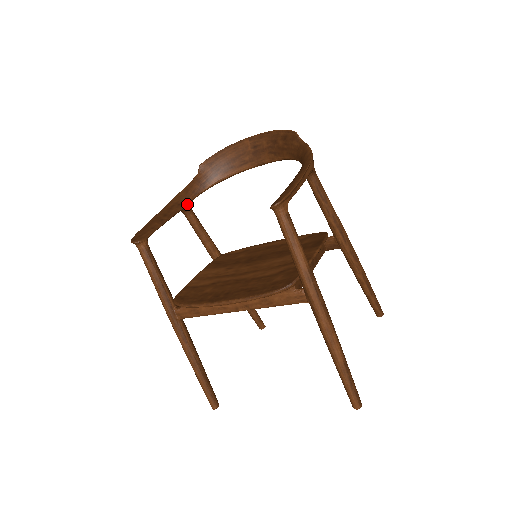
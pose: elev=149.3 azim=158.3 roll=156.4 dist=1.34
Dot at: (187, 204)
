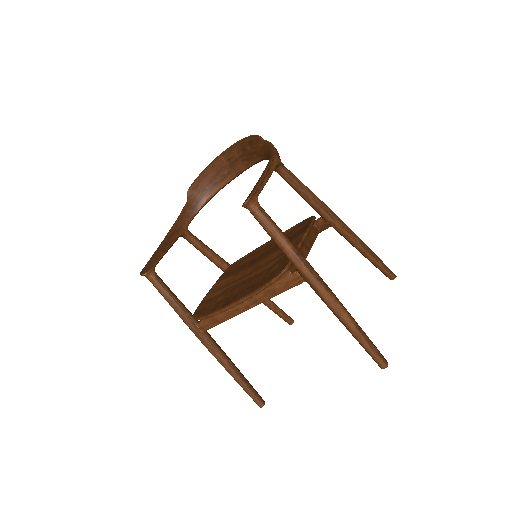
Dot at: (184, 229)
